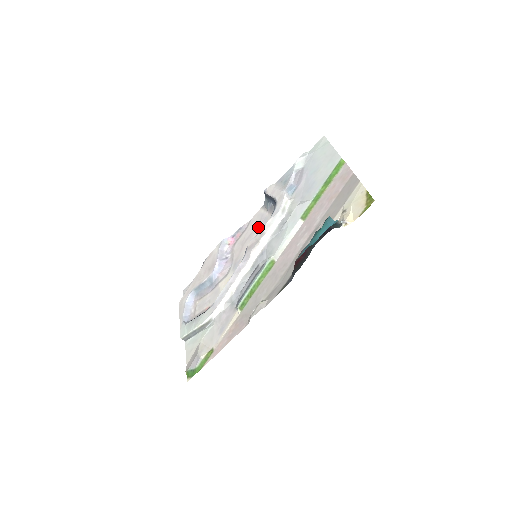
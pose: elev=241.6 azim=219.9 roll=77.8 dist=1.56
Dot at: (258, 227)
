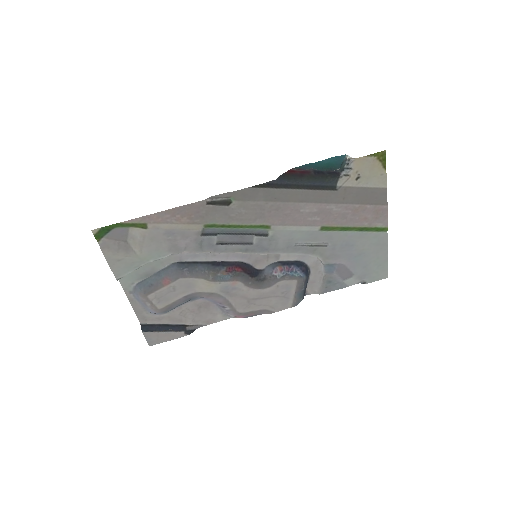
Dot at: (276, 292)
